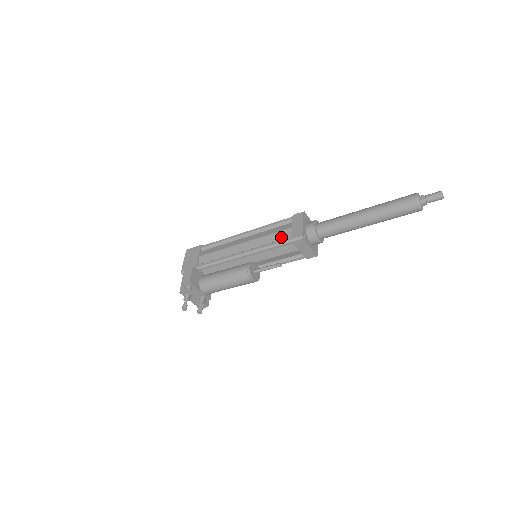
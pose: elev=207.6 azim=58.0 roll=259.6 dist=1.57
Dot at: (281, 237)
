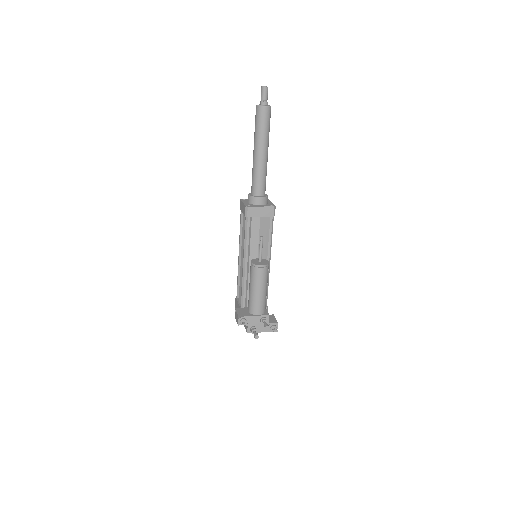
Dot at: occluded
